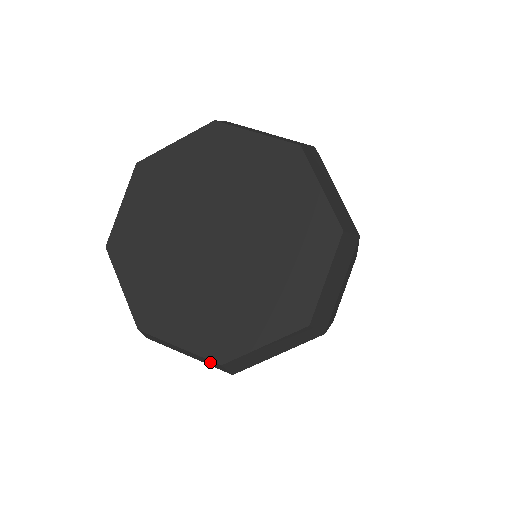
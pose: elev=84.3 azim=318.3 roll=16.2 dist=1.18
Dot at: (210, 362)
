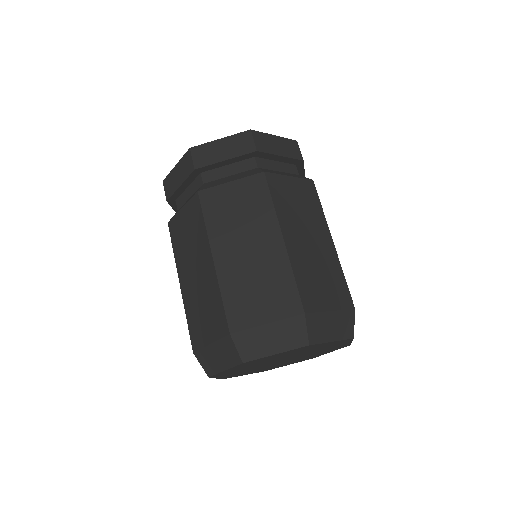
Dot at: occluded
